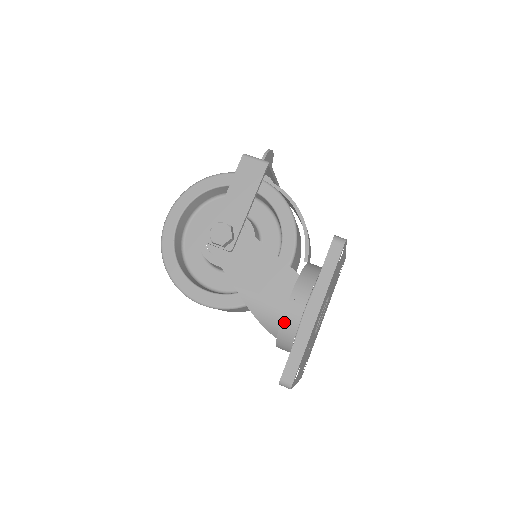
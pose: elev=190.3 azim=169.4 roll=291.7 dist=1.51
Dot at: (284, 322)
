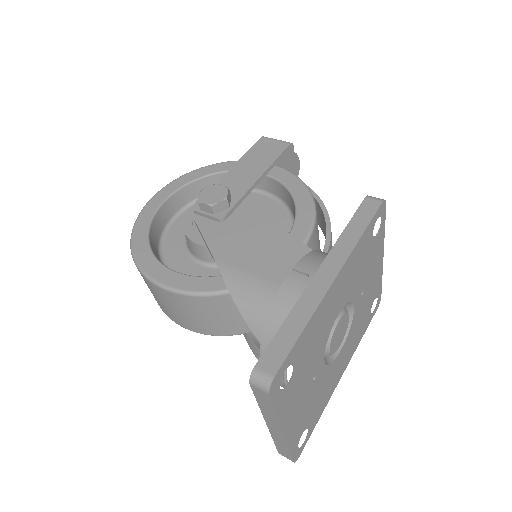
Dot at: (278, 302)
